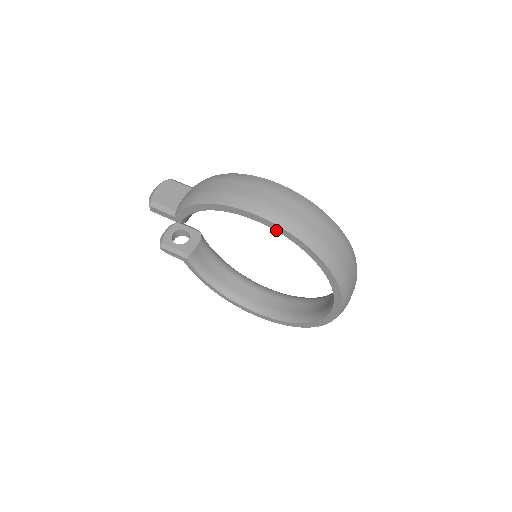
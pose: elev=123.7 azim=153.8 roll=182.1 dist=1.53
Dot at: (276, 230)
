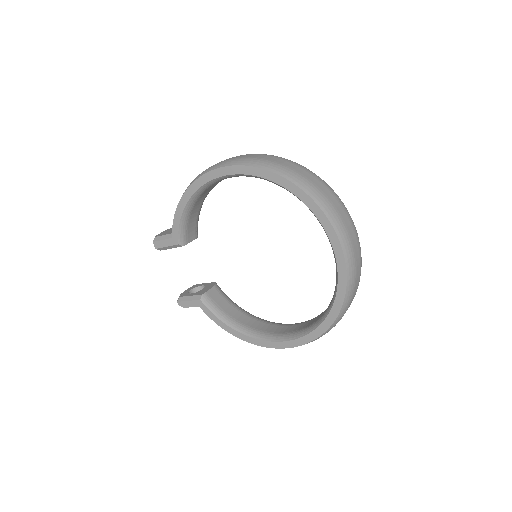
Dot at: (238, 173)
